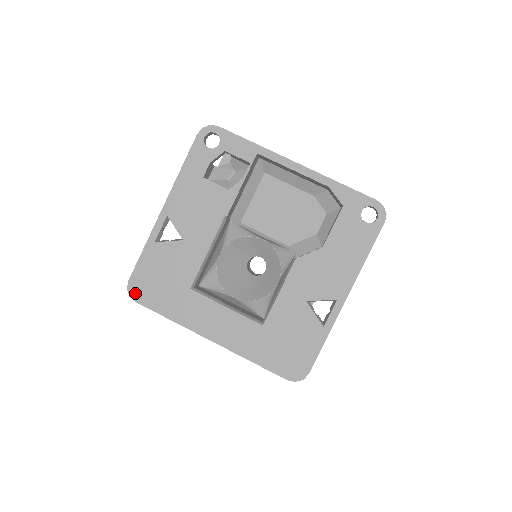
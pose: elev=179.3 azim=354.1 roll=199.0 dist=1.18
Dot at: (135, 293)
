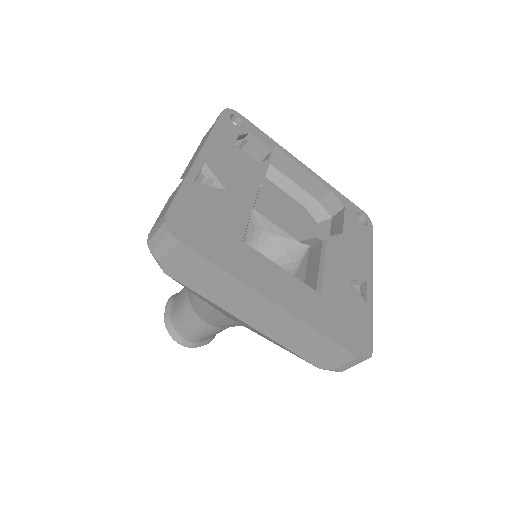
Dot at: (176, 229)
